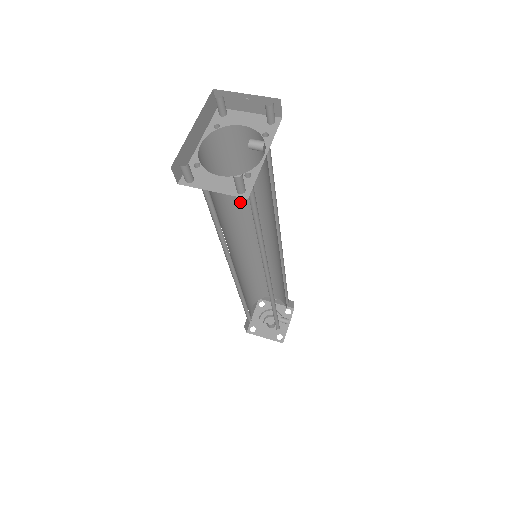
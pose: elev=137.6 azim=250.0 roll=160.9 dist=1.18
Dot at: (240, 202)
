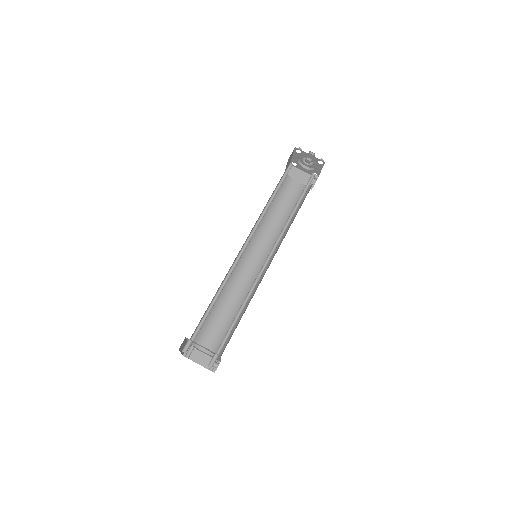
Dot at: occluded
